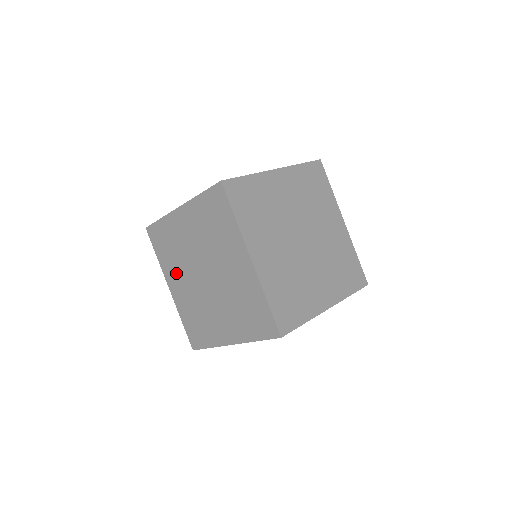
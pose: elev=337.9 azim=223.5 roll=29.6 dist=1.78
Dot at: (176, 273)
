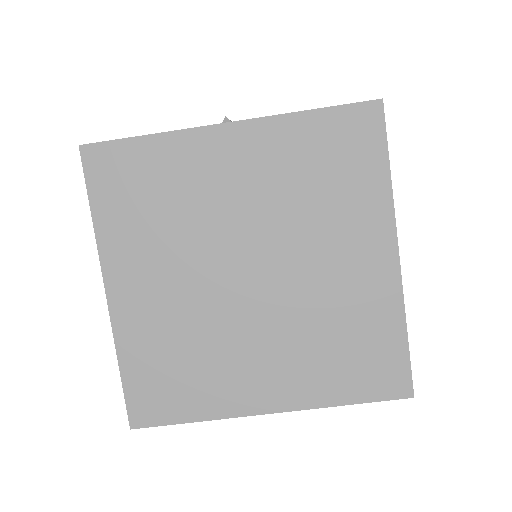
Dot at: (150, 259)
